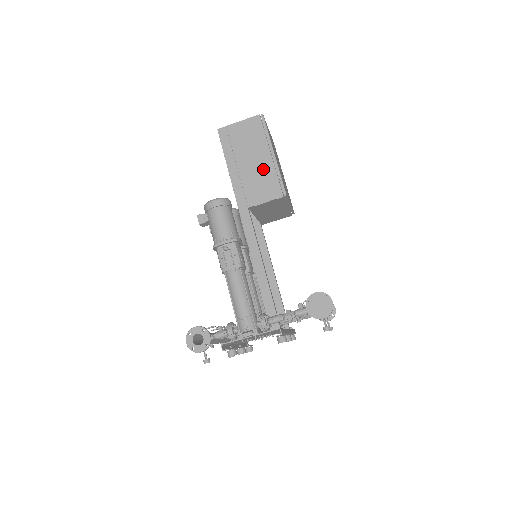
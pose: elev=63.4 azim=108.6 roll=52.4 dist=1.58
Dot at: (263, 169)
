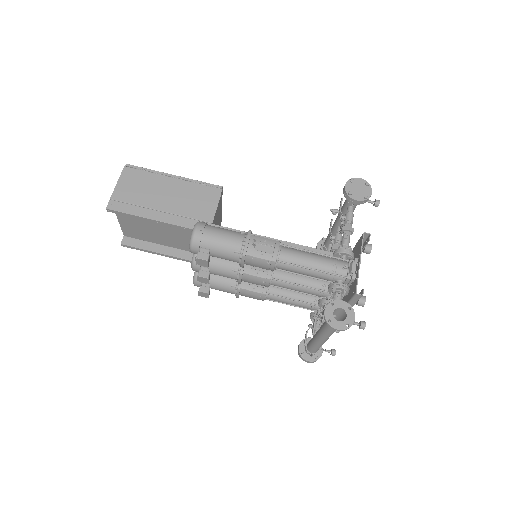
Dot at: (182, 191)
